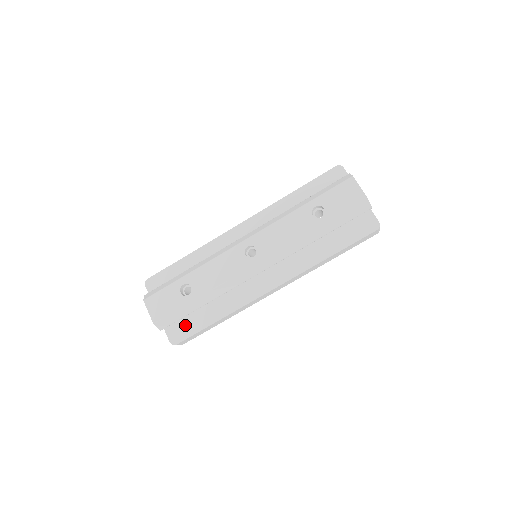
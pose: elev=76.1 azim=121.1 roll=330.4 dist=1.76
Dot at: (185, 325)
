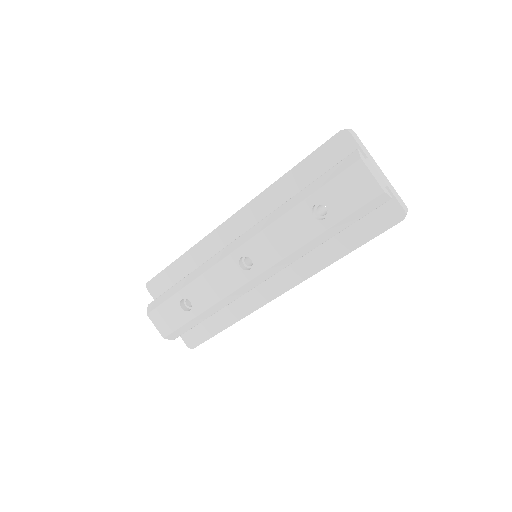
Dot at: (197, 330)
